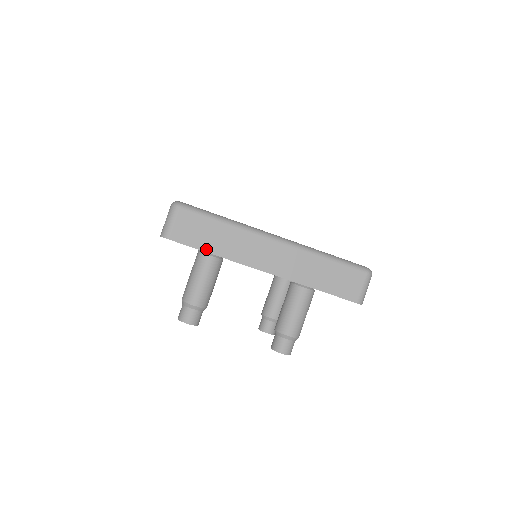
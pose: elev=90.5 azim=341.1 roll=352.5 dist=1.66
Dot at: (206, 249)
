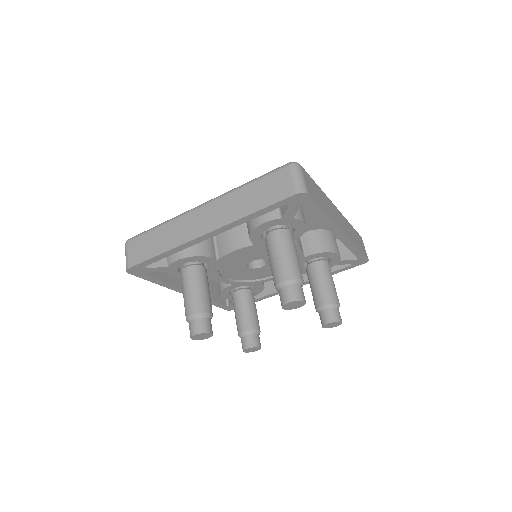
Dot at: (155, 254)
